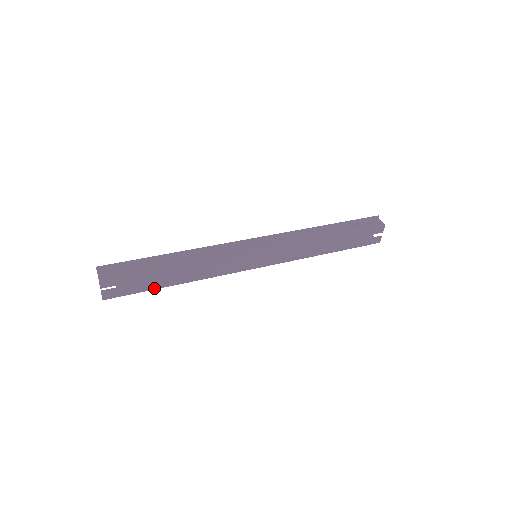
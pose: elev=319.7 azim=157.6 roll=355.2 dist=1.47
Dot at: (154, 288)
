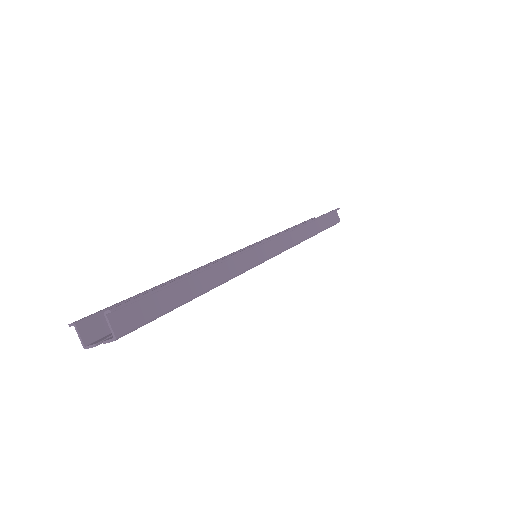
Dot at: occluded
